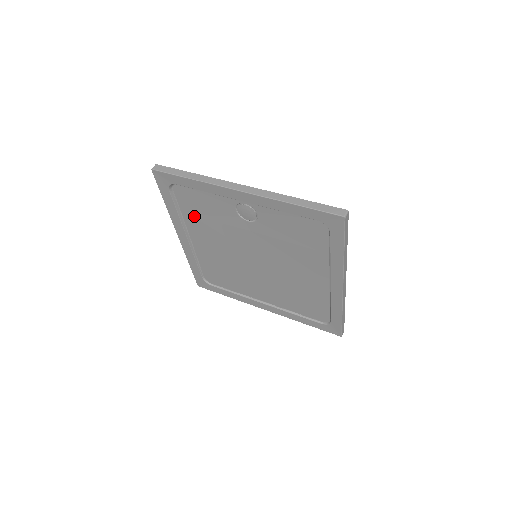
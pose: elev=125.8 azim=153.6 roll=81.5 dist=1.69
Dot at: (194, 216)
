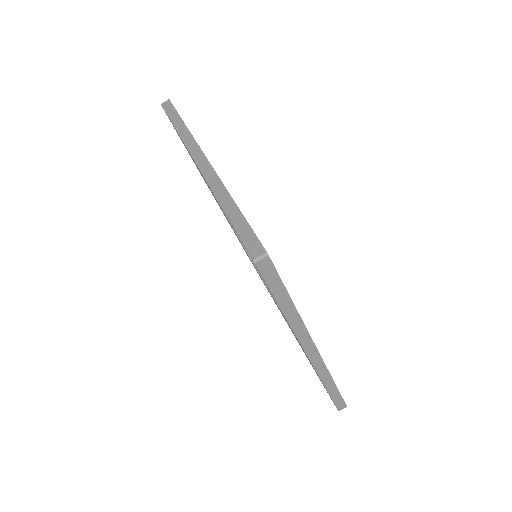
Dot at: occluded
